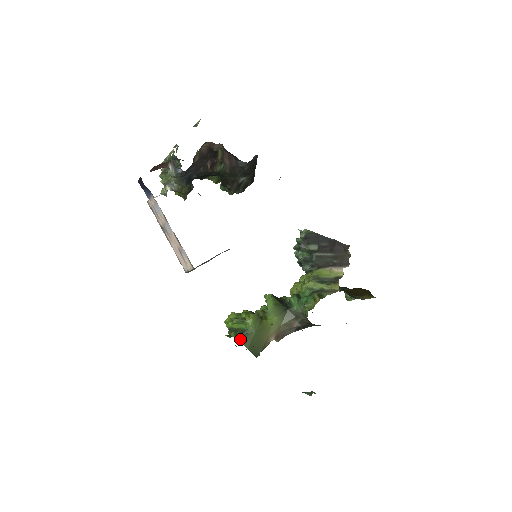
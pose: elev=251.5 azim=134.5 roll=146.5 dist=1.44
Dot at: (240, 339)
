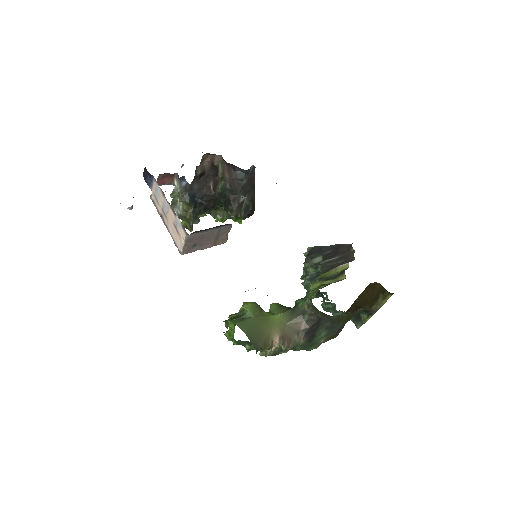
Dot at: (236, 322)
